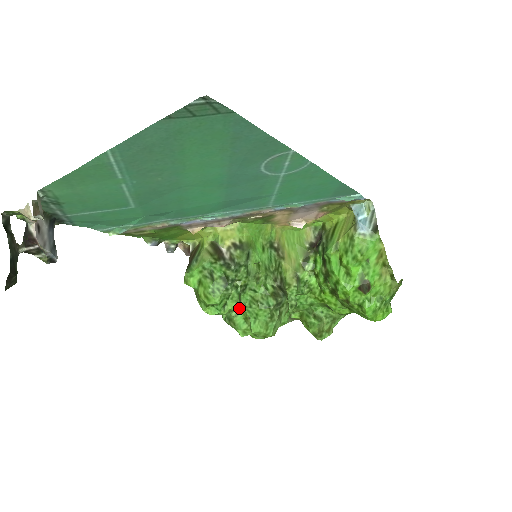
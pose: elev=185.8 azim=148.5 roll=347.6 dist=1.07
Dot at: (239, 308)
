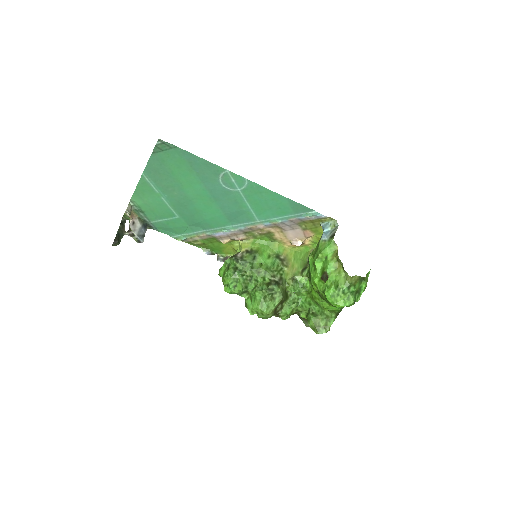
Dot at: (245, 290)
